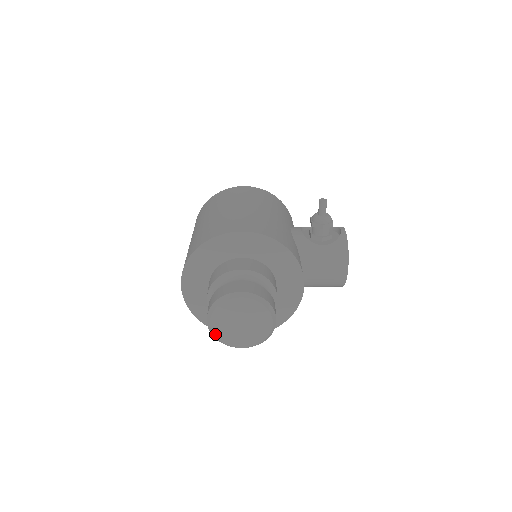
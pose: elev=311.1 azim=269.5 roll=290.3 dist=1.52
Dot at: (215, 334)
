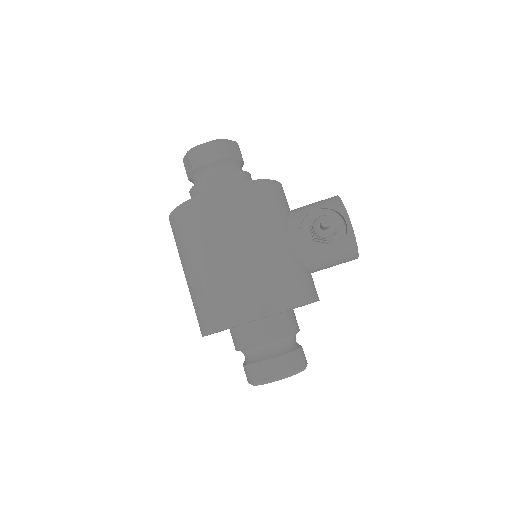
Dot at: occluded
